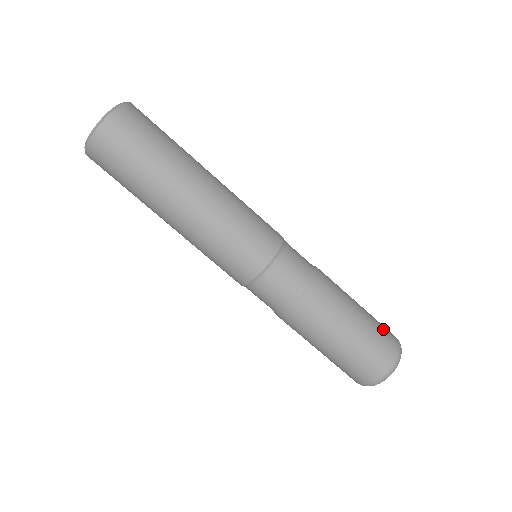
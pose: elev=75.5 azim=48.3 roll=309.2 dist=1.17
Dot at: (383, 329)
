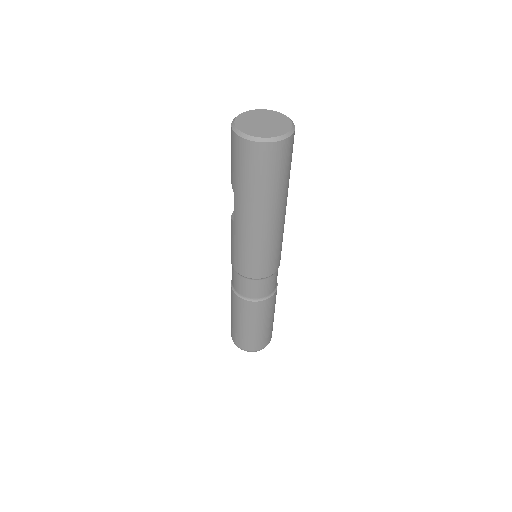
Dot at: occluded
